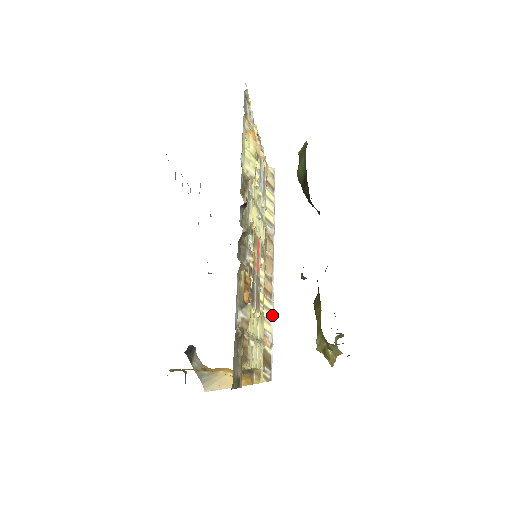
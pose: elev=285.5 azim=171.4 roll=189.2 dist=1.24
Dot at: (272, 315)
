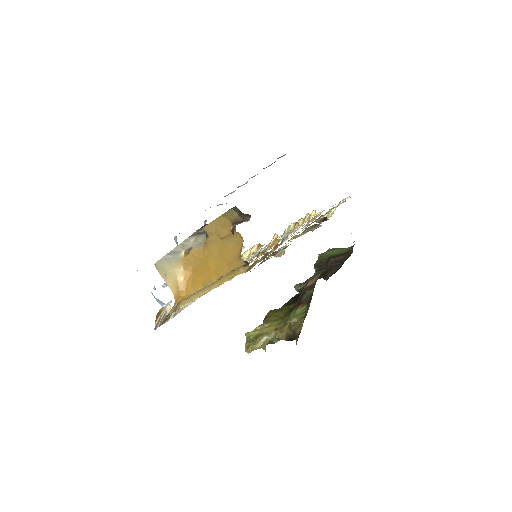
Dot at: (191, 303)
